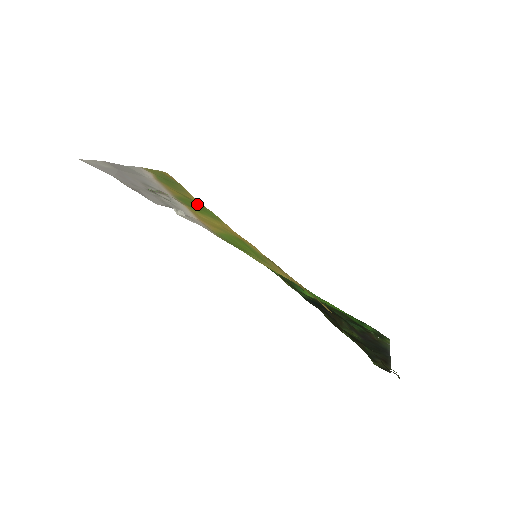
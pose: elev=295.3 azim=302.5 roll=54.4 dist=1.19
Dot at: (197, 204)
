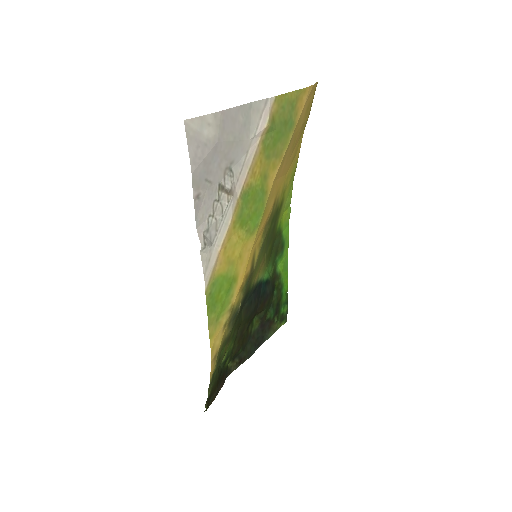
Dot at: (260, 198)
